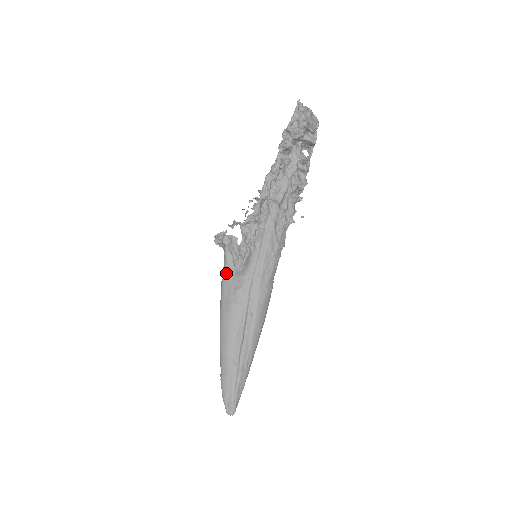
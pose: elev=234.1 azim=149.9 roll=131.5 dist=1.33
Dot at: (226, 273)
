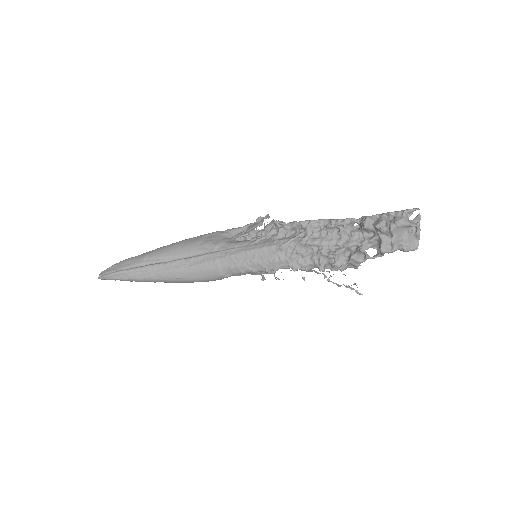
Dot at: (227, 230)
